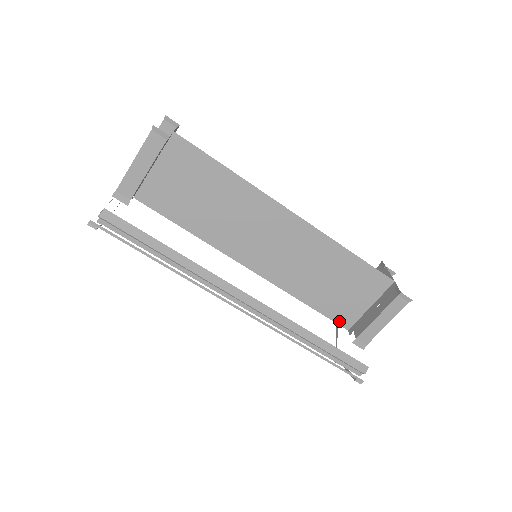
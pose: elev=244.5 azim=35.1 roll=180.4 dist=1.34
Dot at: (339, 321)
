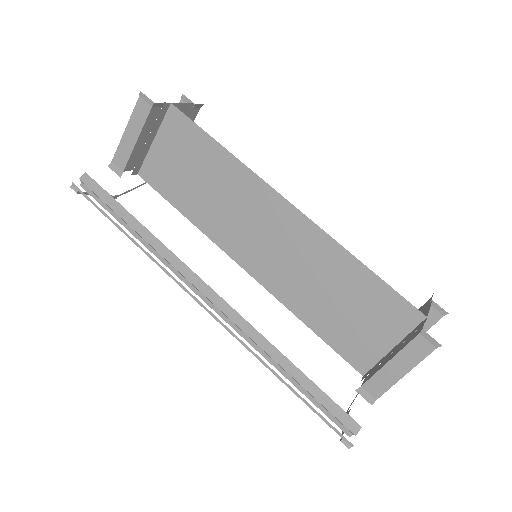
Dot at: (351, 360)
